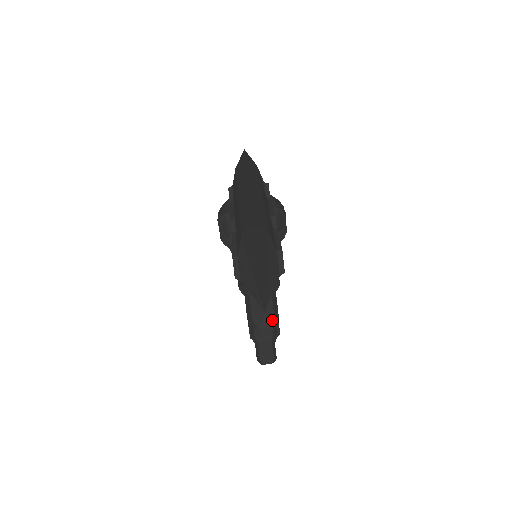
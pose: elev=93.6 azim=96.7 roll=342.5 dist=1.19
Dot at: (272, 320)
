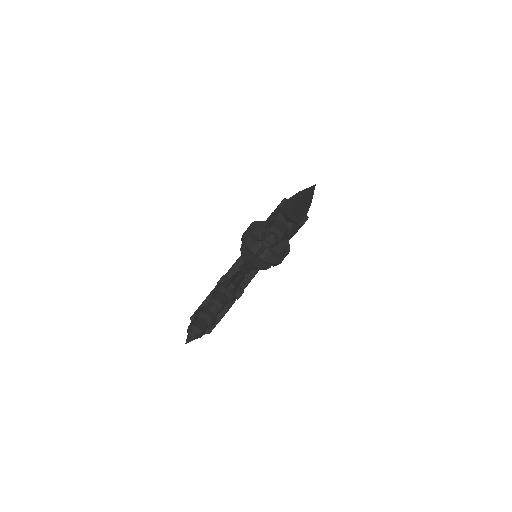
Dot at: (281, 236)
